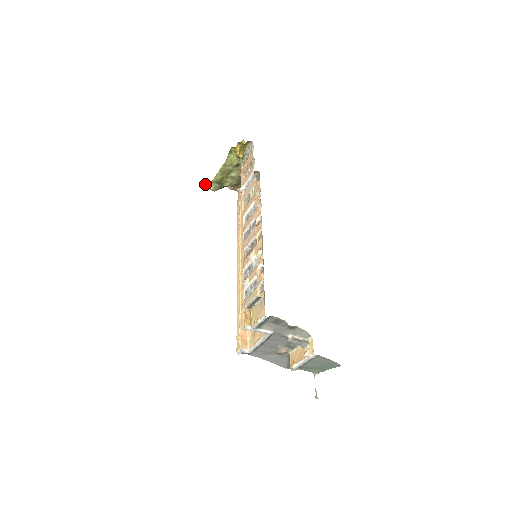
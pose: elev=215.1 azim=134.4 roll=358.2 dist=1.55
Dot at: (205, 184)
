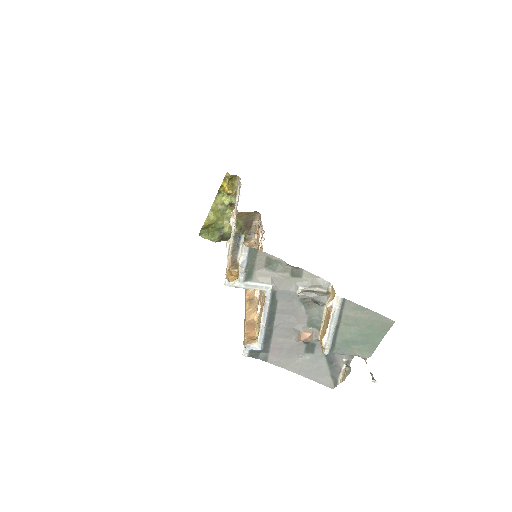
Dot at: (202, 234)
